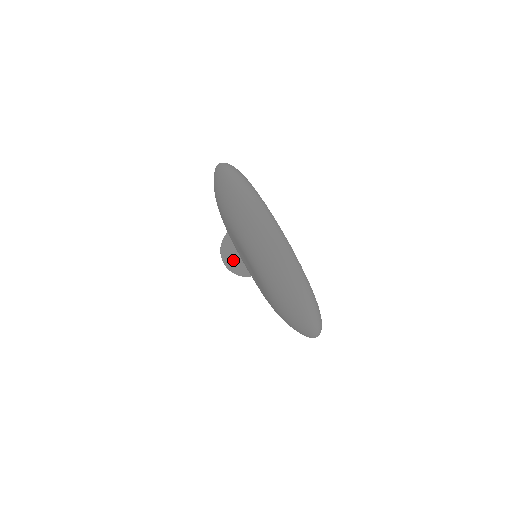
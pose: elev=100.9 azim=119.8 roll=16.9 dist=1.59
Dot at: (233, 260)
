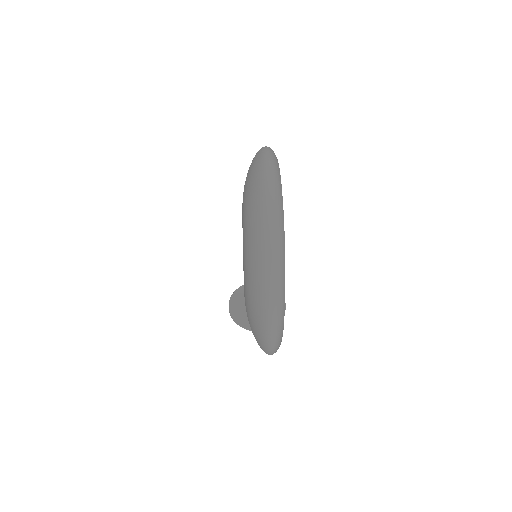
Dot at: (239, 307)
